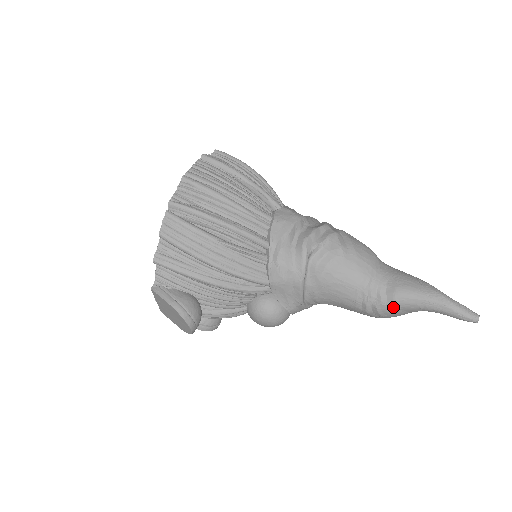
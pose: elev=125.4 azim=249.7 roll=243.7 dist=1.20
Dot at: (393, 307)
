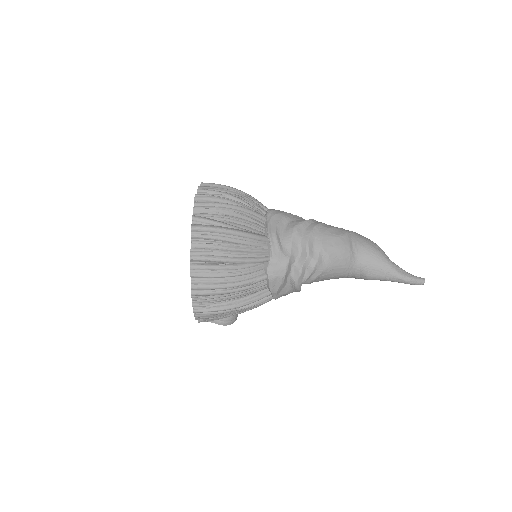
Dot at: occluded
